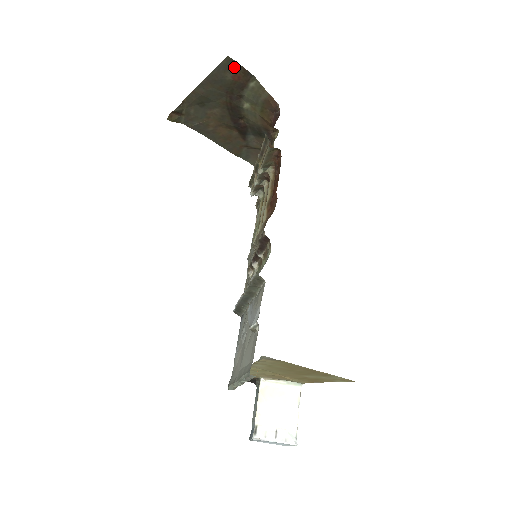
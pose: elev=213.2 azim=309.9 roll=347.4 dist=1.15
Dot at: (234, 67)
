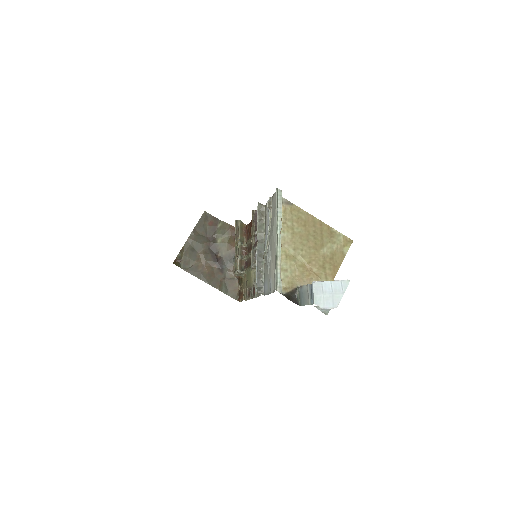
Dot at: (209, 218)
